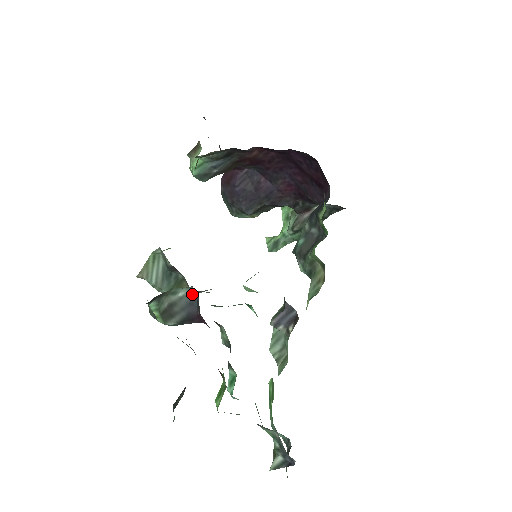
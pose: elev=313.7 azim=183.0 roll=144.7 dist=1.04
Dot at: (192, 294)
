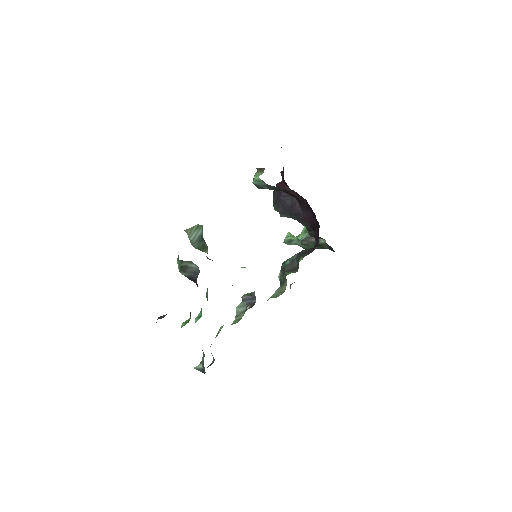
Dot at: (198, 269)
